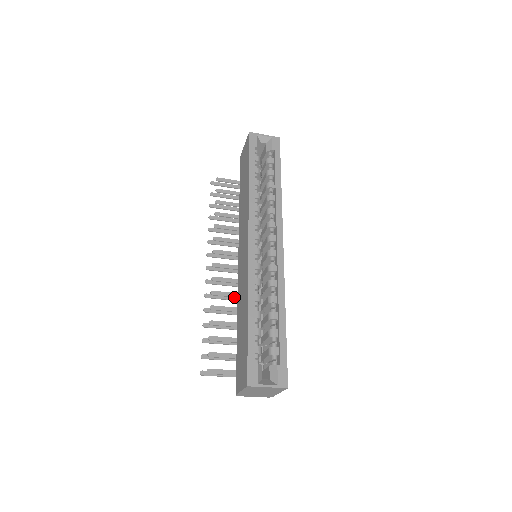
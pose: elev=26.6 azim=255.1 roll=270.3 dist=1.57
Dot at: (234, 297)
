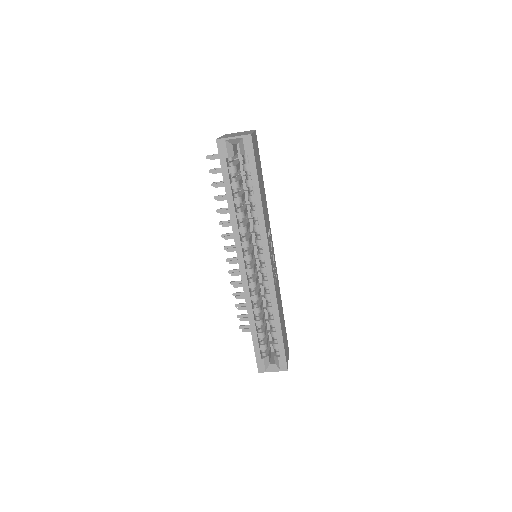
Dot at: occluded
